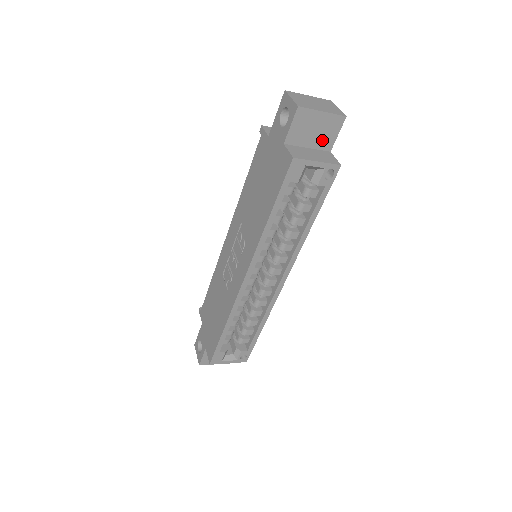
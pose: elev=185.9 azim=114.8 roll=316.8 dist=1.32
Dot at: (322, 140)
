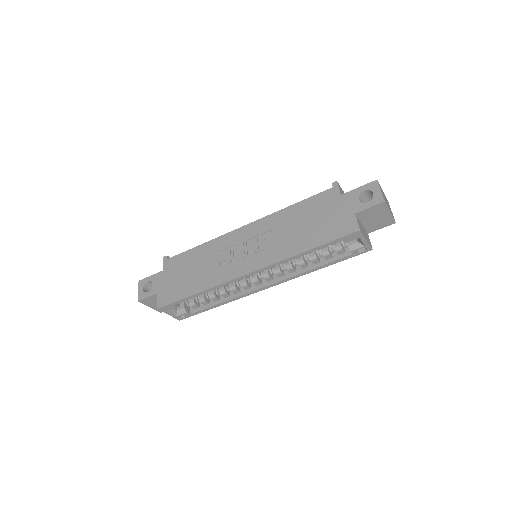
Dot at: (372, 225)
